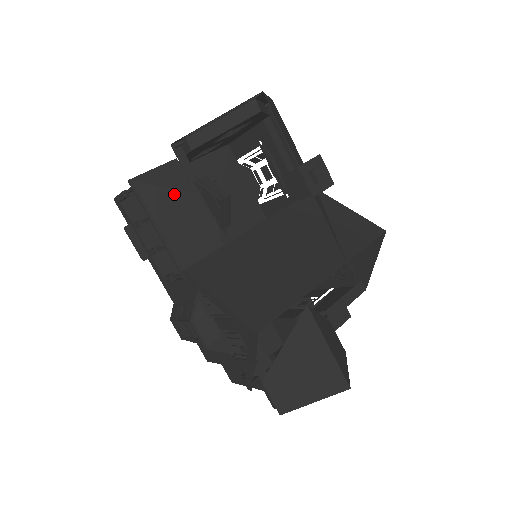
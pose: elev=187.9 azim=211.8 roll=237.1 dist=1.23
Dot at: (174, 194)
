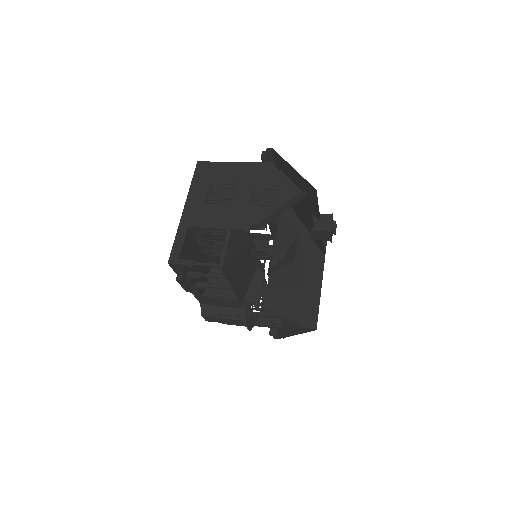
Dot at: (238, 257)
